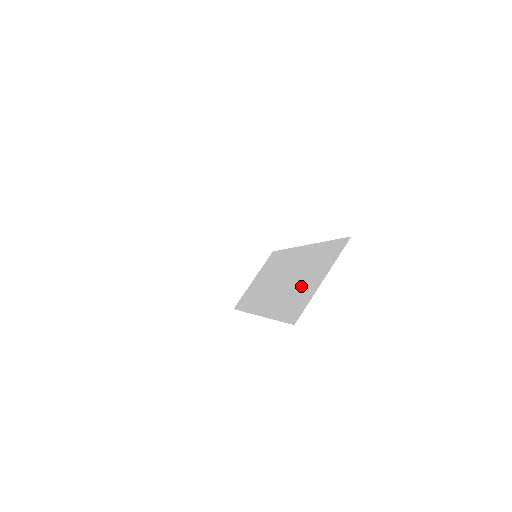
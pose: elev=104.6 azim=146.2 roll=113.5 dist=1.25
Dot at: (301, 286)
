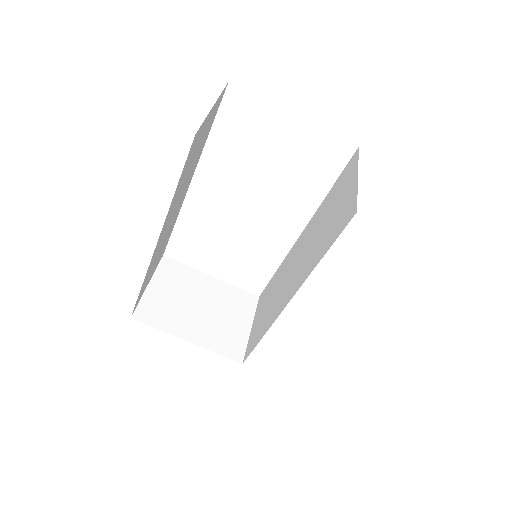
Dot at: (331, 218)
